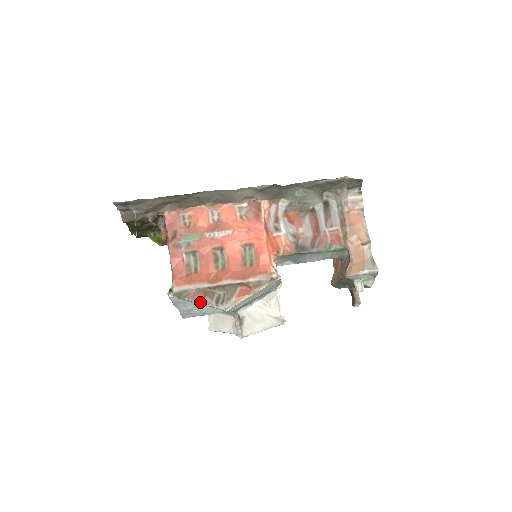
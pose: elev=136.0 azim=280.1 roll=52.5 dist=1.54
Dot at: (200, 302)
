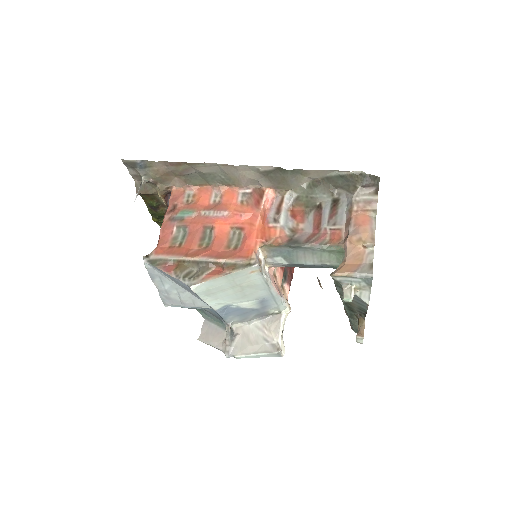
Dot at: (169, 272)
